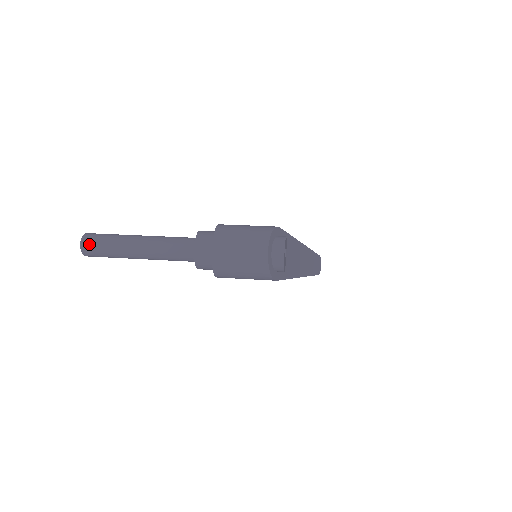
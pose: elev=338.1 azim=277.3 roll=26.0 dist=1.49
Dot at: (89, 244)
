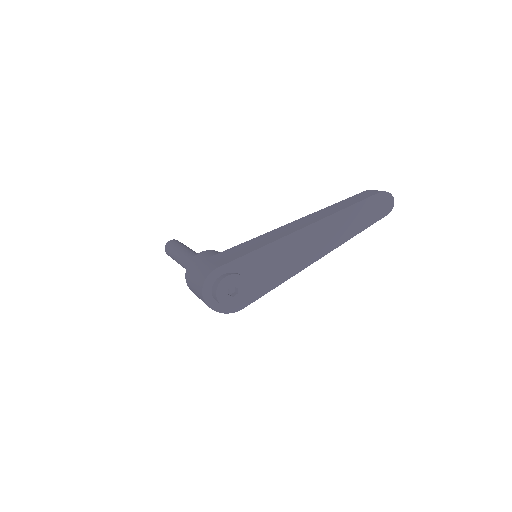
Dot at: (168, 254)
